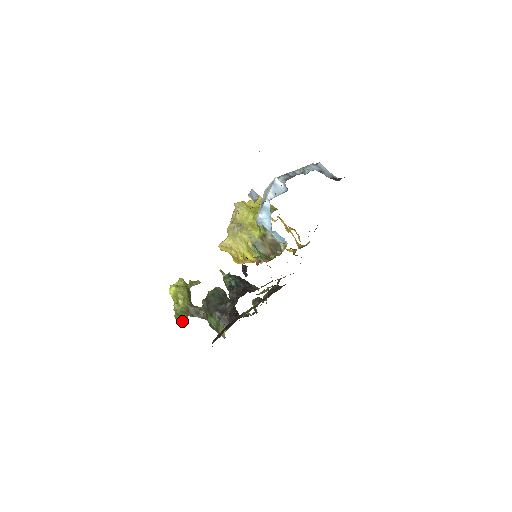
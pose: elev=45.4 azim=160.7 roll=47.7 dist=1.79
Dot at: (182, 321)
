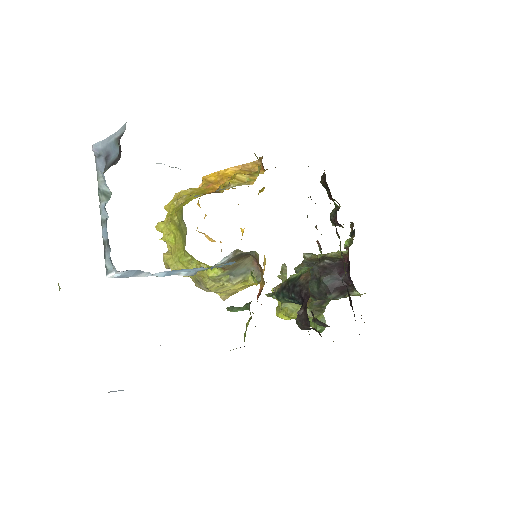
Dot at: occluded
